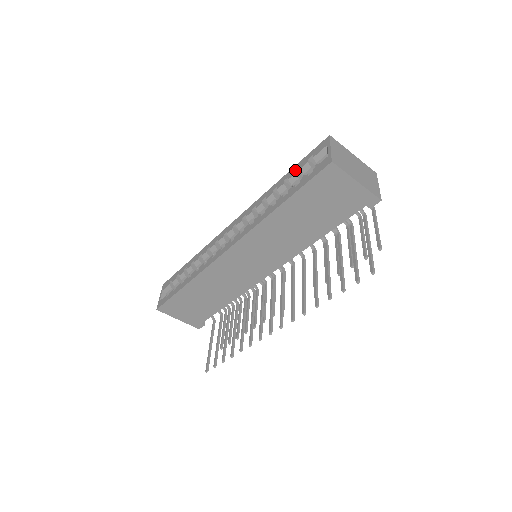
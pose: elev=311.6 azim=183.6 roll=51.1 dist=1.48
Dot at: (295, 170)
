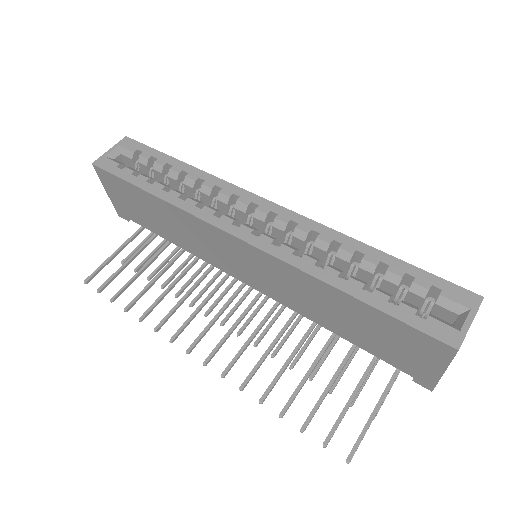
Dot at: (406, 272)
